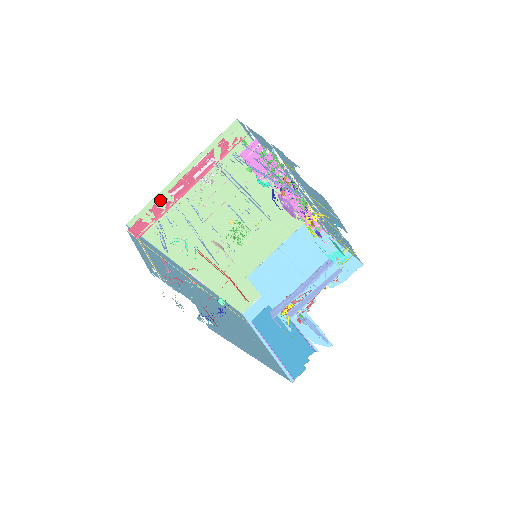
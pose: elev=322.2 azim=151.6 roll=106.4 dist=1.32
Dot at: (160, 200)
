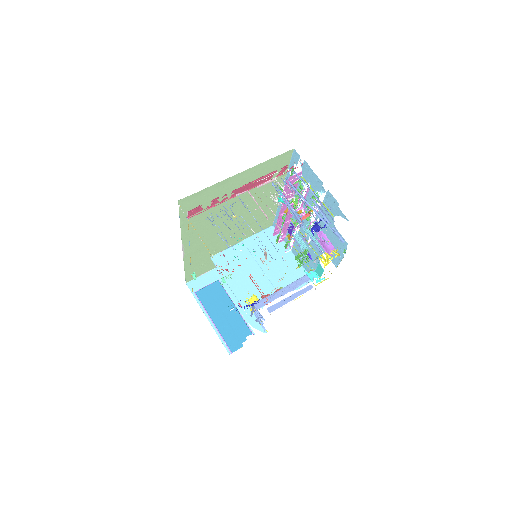
Dot at: (211, 189)
